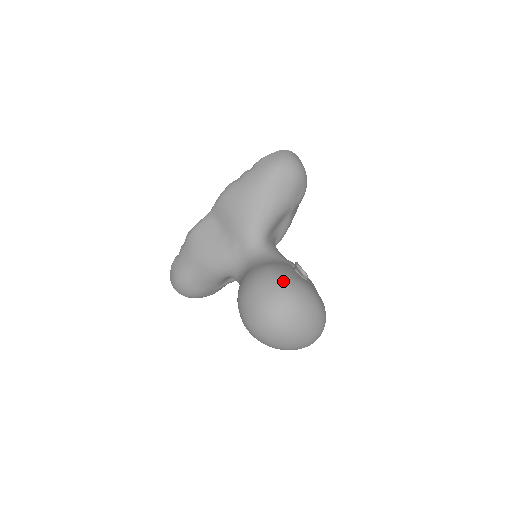
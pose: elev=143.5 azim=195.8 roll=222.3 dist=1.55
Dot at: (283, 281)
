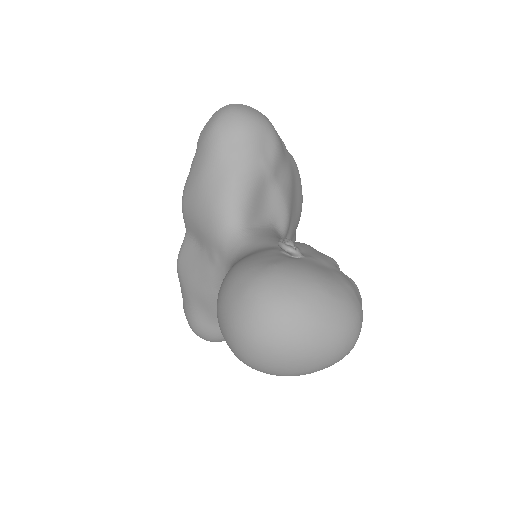
Dot at: (248, 275)
